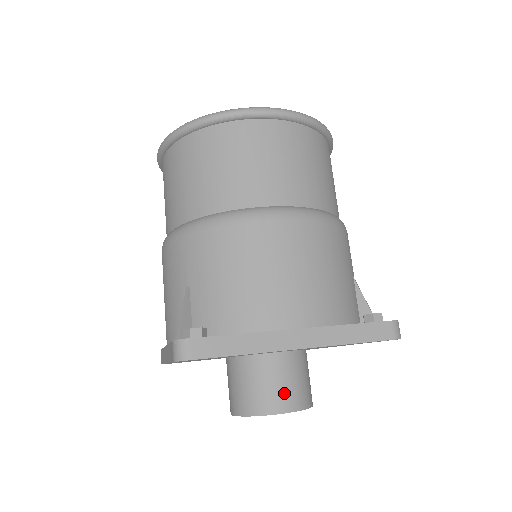
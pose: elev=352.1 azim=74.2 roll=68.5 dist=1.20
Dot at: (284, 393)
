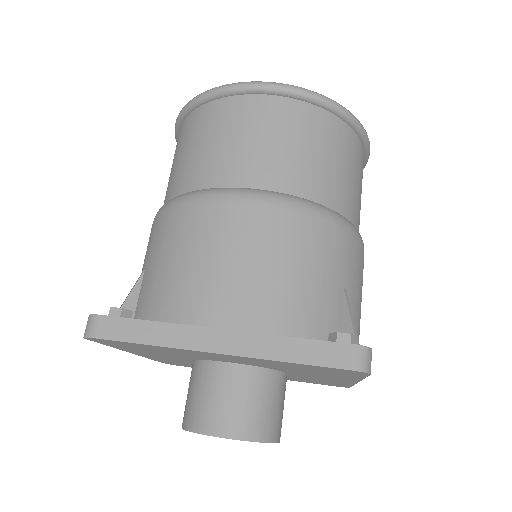
Dot at: (227, 413)
